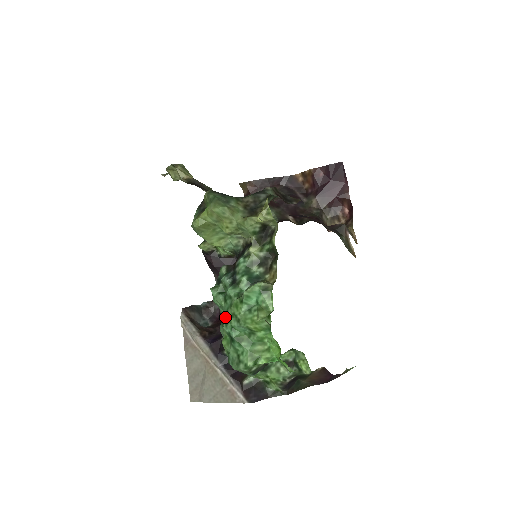
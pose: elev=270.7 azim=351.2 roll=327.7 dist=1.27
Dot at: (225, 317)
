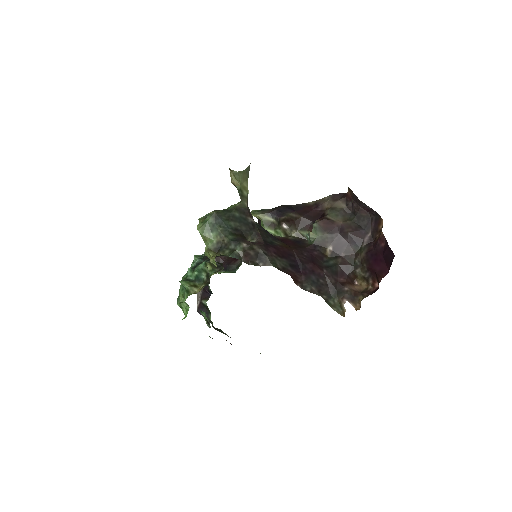
Dot at: occluded
